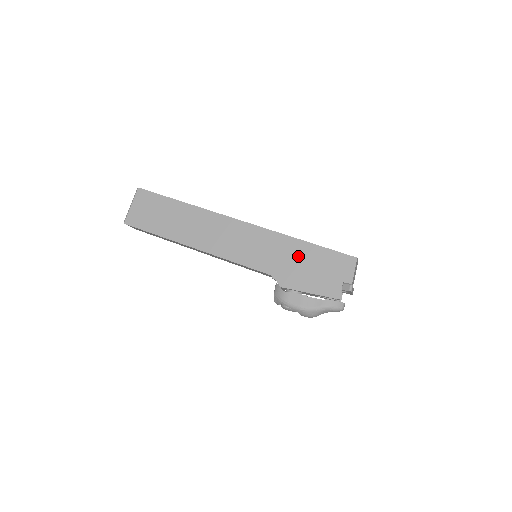
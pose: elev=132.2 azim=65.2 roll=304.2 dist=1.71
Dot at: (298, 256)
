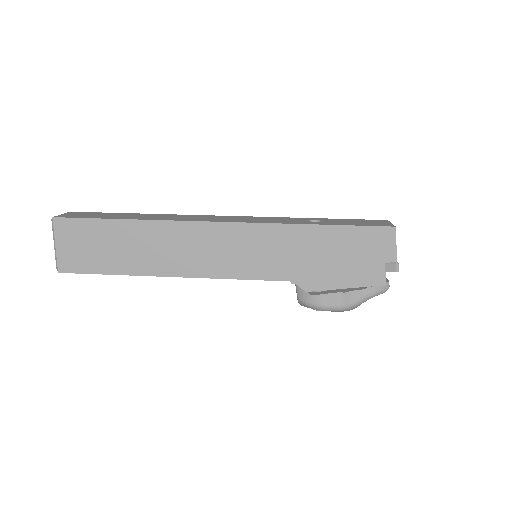
Dot at: (316, 247)
